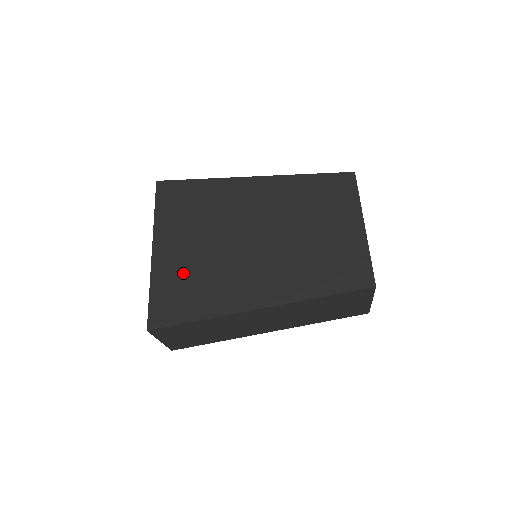
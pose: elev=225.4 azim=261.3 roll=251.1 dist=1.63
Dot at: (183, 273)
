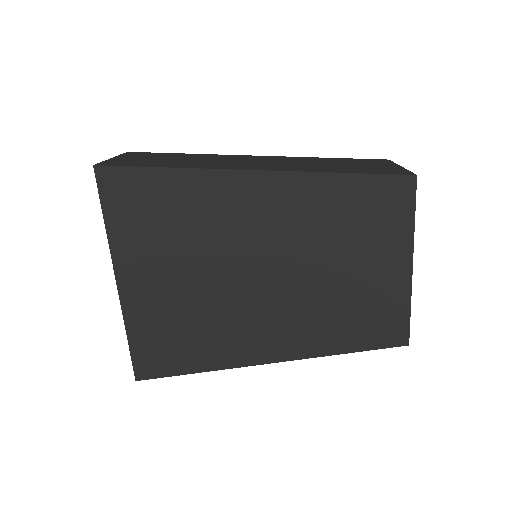
Dot at: (167, 318)
